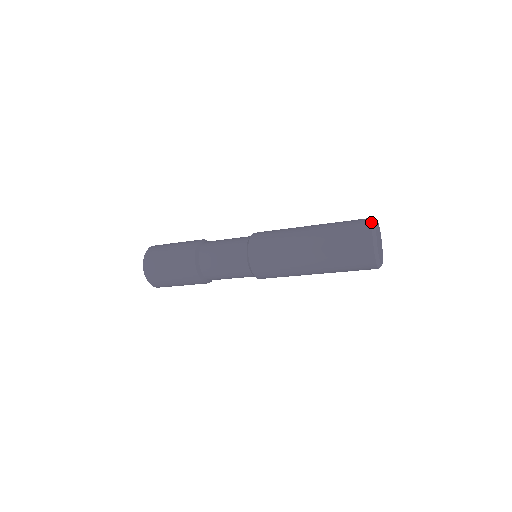
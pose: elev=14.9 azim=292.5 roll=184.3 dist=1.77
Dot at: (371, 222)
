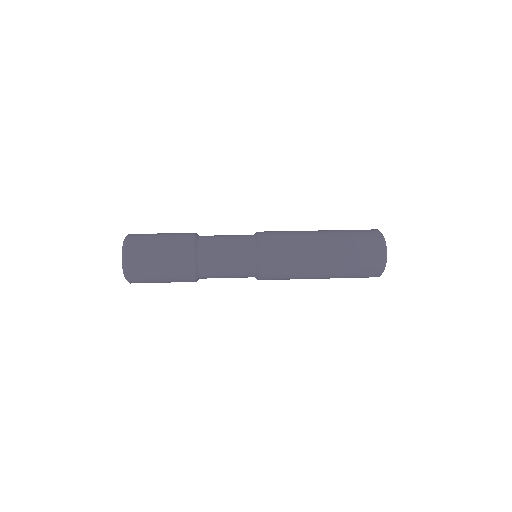
Dot at: (384, 262)
